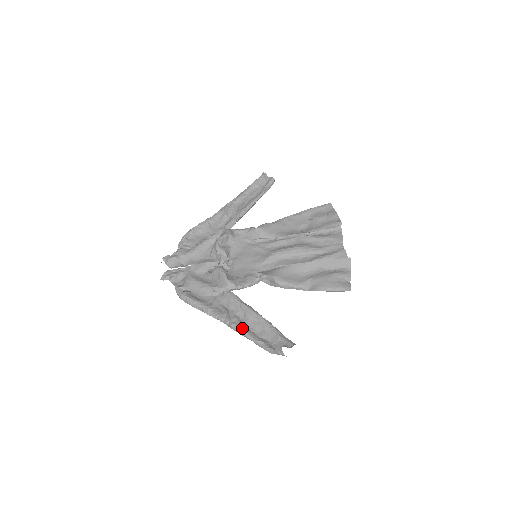
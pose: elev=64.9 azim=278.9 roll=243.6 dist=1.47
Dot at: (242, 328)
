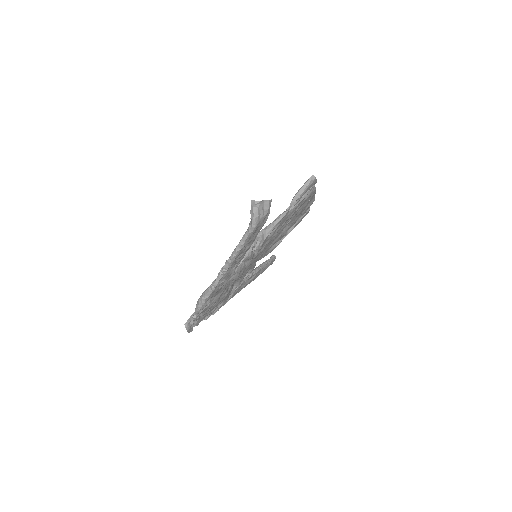
Dot at: (235, 250)
